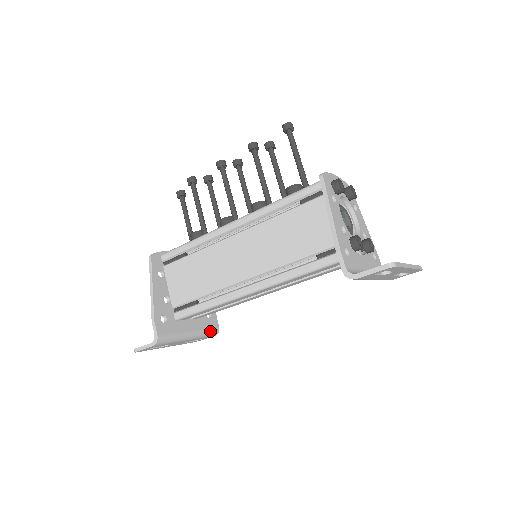
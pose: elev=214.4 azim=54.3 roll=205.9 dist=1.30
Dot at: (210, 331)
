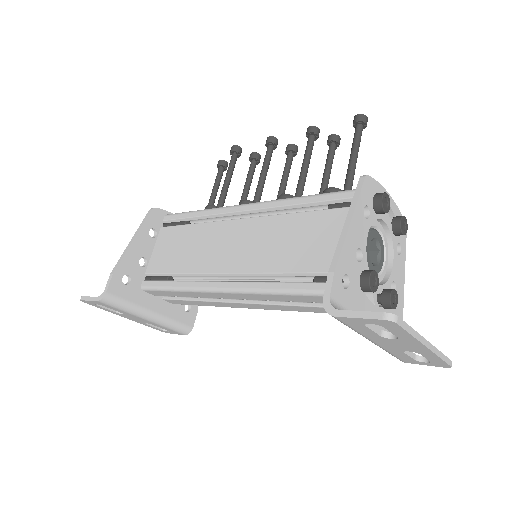
Dot at: (179, 325)
